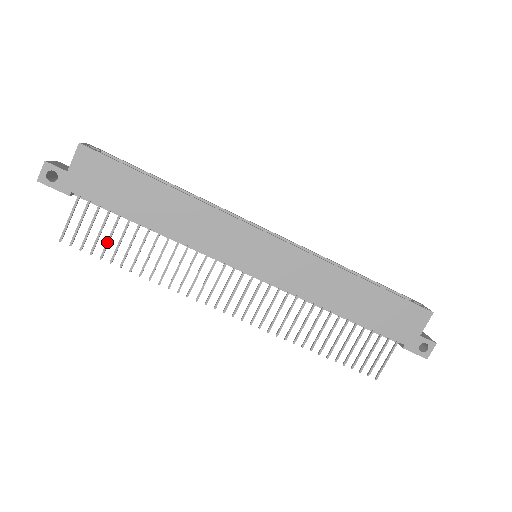
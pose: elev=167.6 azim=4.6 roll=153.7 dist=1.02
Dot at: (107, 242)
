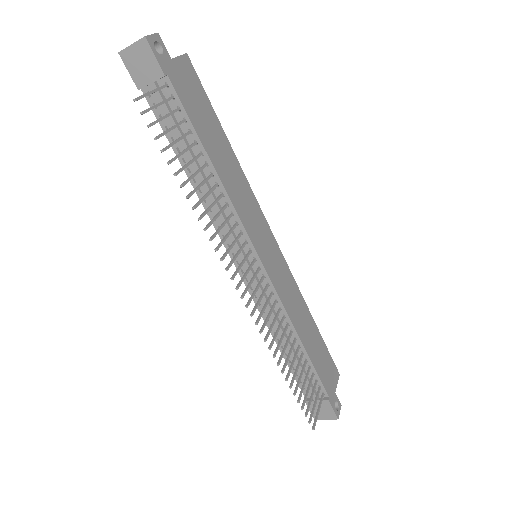
Dot at: (174, 142)
